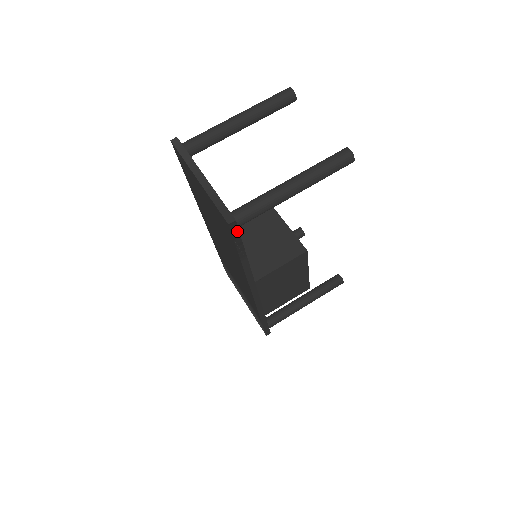
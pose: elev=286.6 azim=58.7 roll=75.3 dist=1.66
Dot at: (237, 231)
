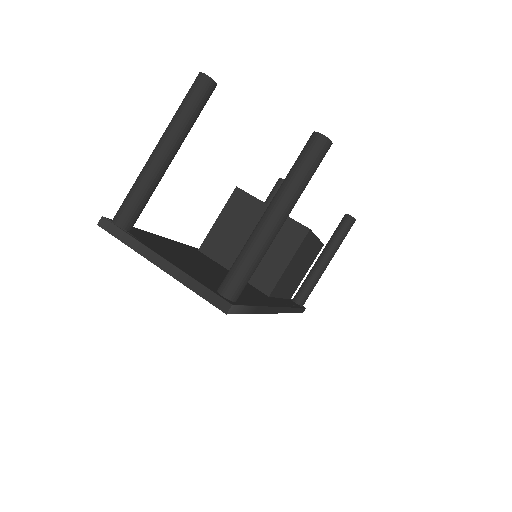
Dot at: (238, 307)
